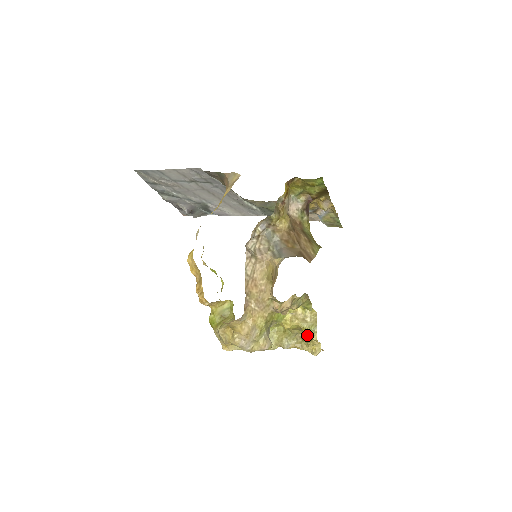
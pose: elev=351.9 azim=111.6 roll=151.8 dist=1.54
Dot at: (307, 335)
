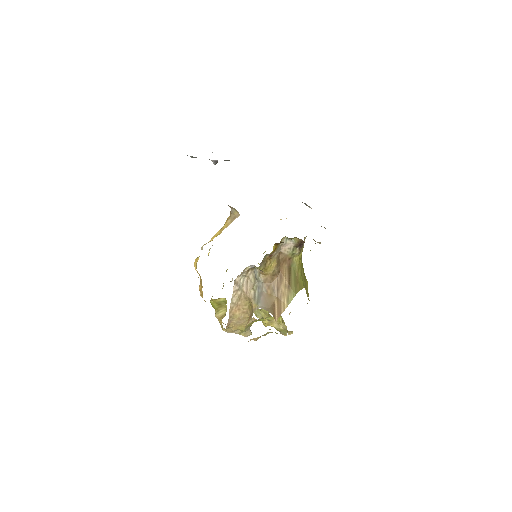
Dot at: (280, 332)
